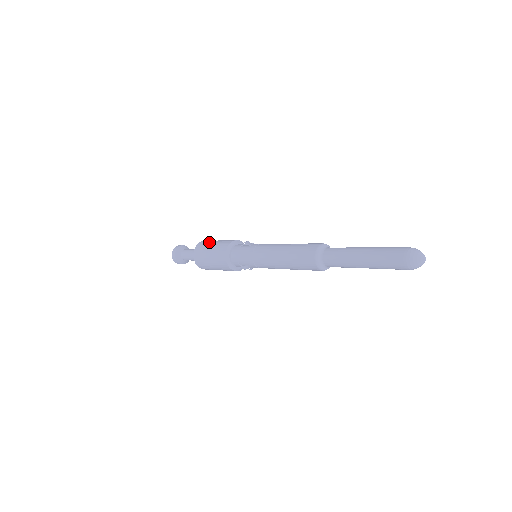
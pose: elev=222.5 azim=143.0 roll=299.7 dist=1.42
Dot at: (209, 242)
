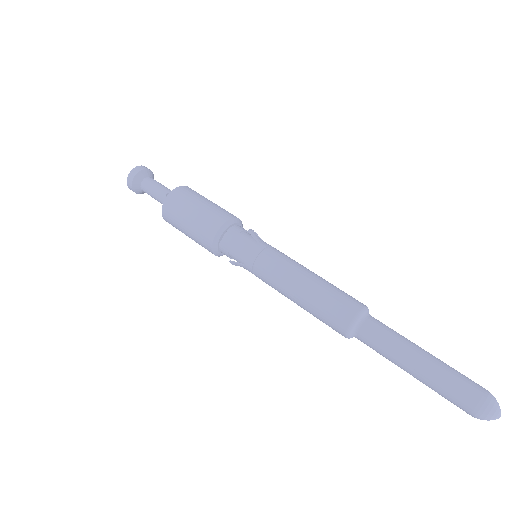
Dot at: (195, 196)
